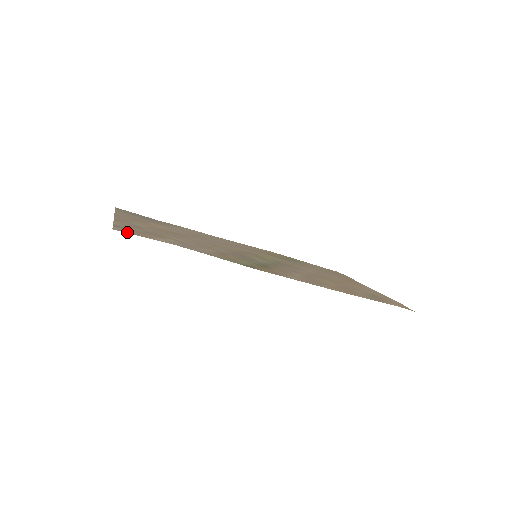
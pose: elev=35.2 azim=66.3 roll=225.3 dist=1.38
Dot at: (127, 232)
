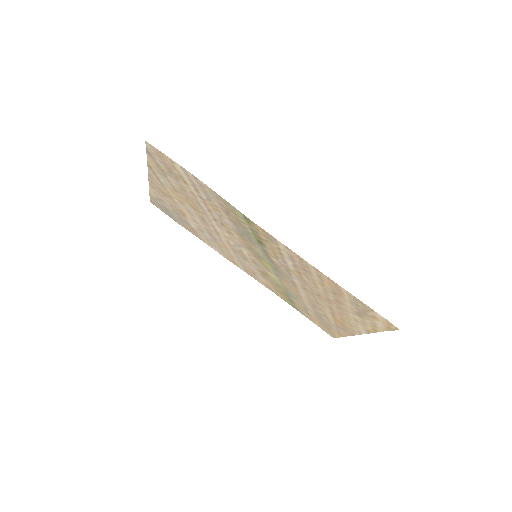
Dot at: (155, 149)
